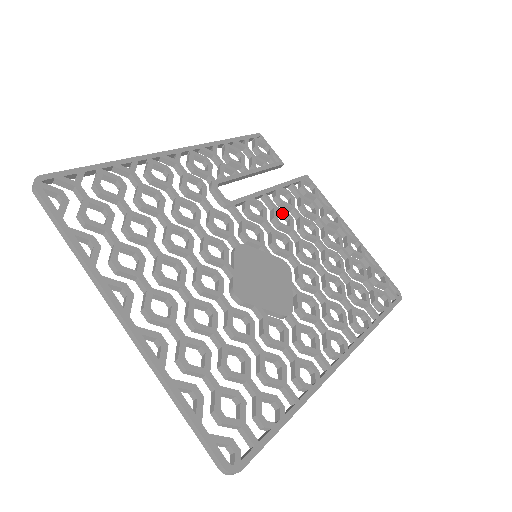
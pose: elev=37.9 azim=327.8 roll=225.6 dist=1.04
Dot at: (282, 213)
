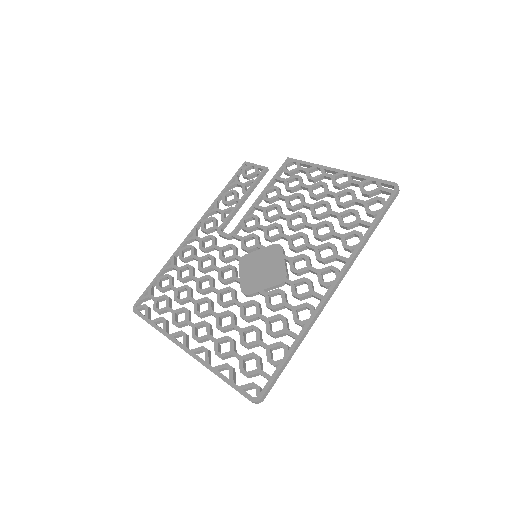
Dot at: (271, 208)
